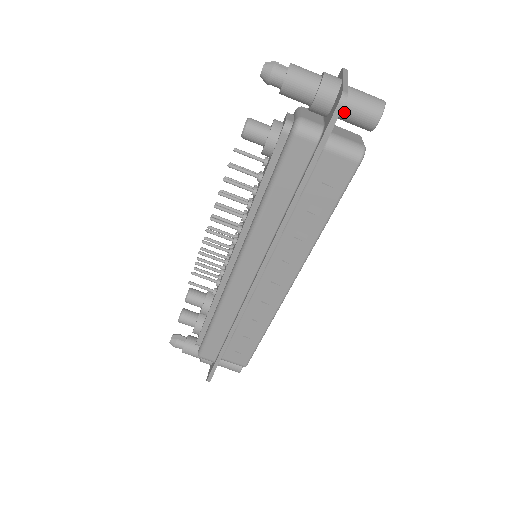
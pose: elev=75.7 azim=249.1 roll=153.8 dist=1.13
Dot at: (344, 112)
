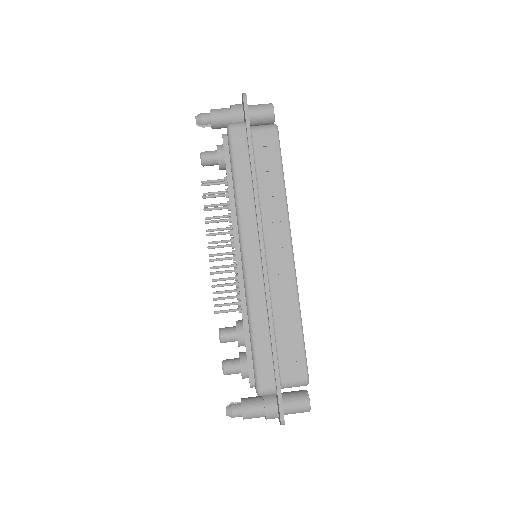
Dot at: (252, 114)
